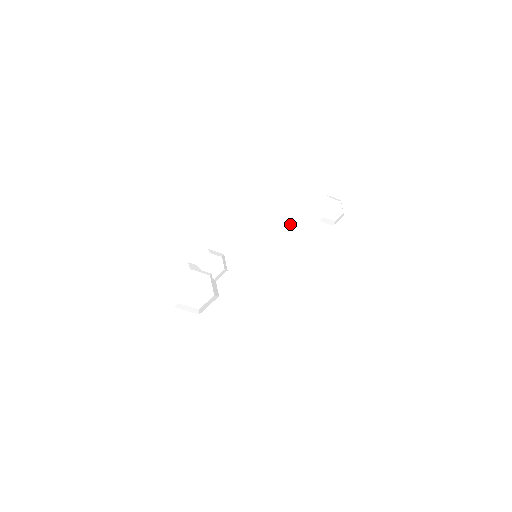
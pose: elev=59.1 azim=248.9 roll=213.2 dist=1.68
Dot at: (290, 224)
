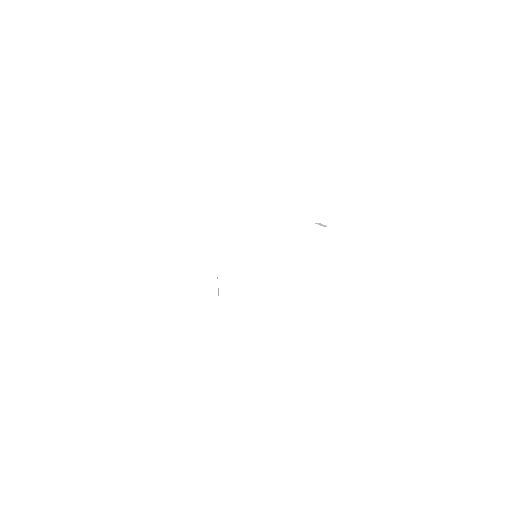
Dot at: (290, 227)
